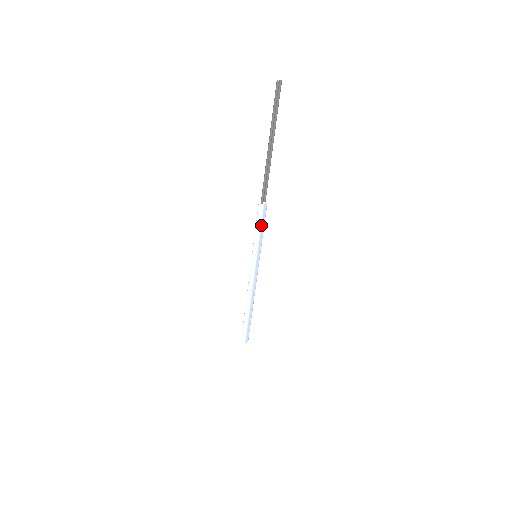
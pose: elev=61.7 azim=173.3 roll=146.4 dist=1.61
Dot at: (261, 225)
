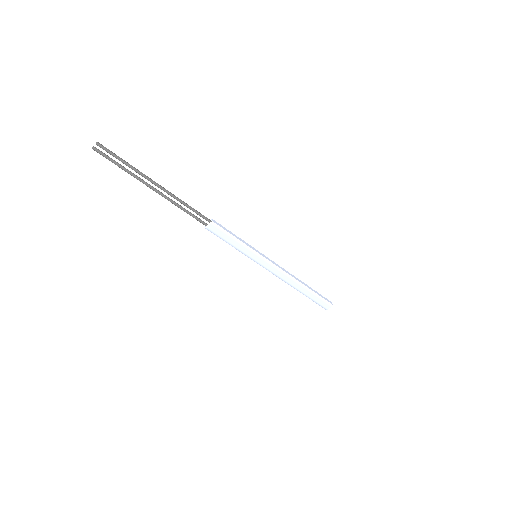
Dot at: (226, 240)
